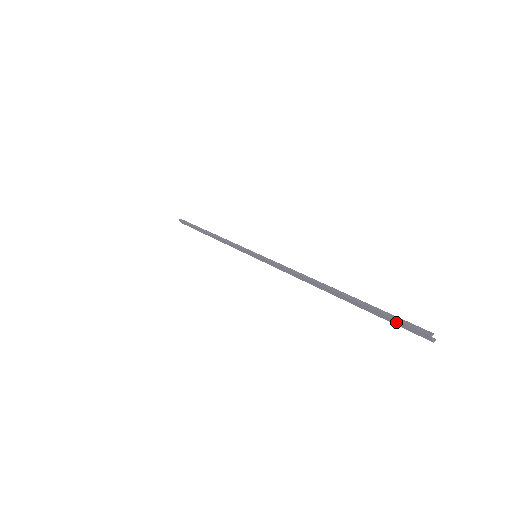
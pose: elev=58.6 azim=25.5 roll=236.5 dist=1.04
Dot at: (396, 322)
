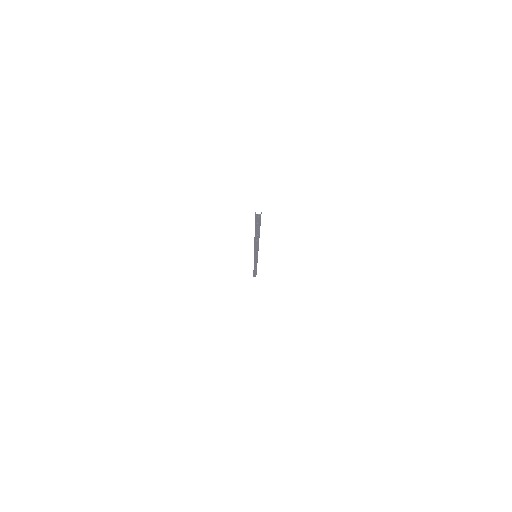
Dot at: (257, 222)
